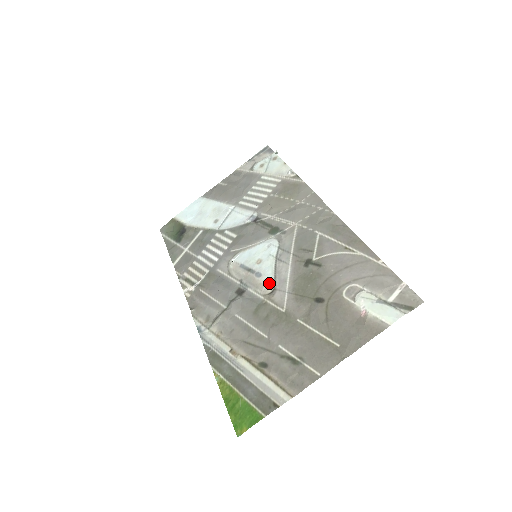
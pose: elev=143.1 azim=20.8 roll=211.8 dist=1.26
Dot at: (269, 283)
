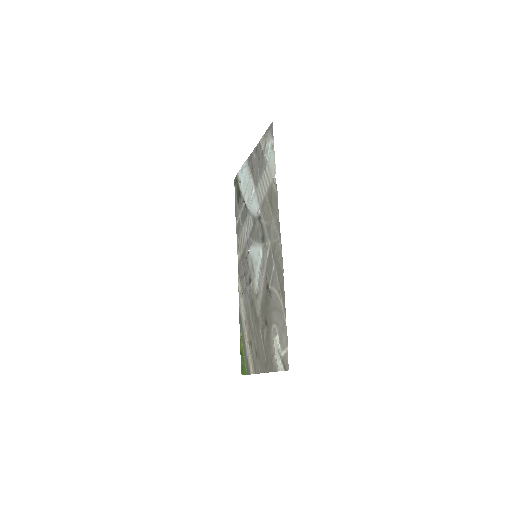
Dot at: (256, 288)
